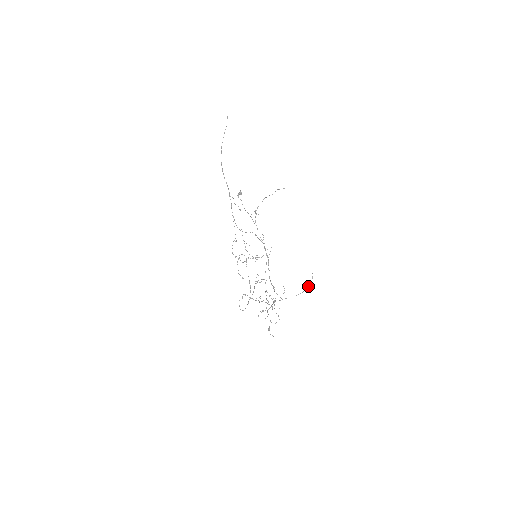
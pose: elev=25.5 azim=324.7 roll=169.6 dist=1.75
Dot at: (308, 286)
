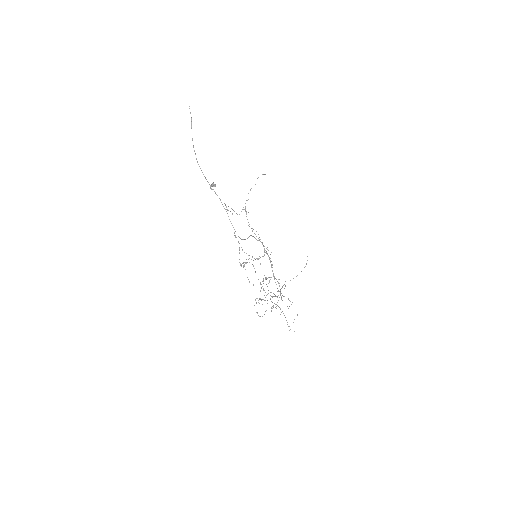
Dot at: (304, 267)
